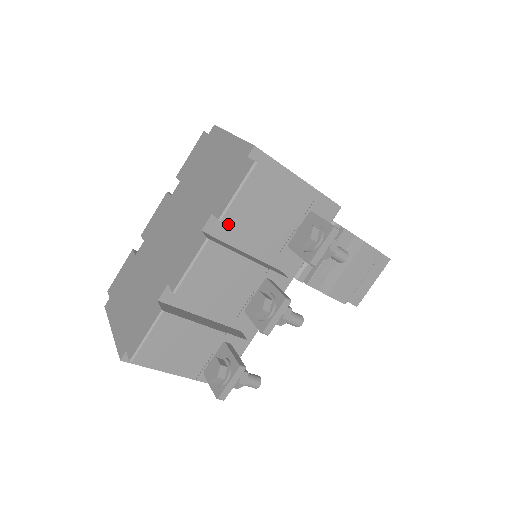
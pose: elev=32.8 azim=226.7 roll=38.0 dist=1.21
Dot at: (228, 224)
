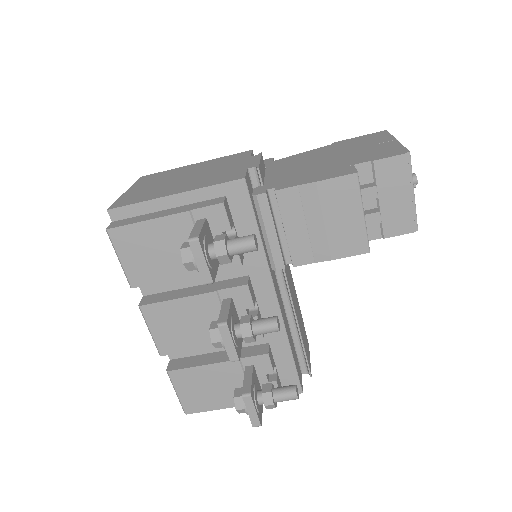
Dot at: (140, 286)
